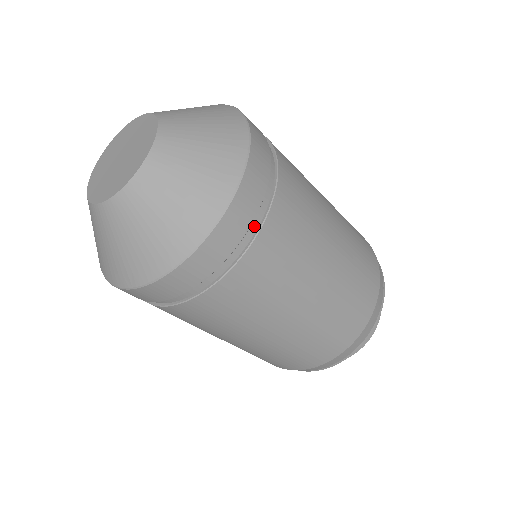
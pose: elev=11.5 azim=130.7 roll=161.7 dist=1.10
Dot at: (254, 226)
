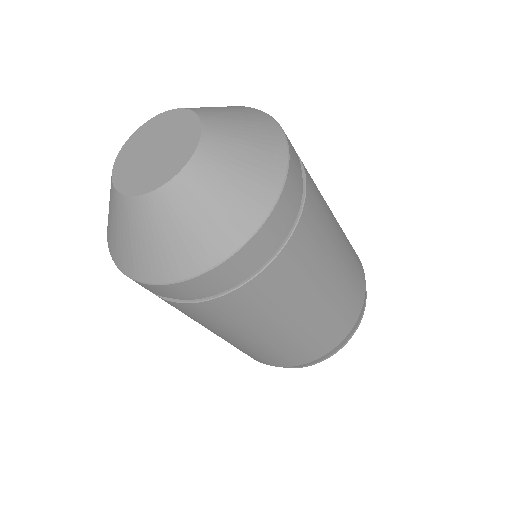
Dot at: (258, 265)
